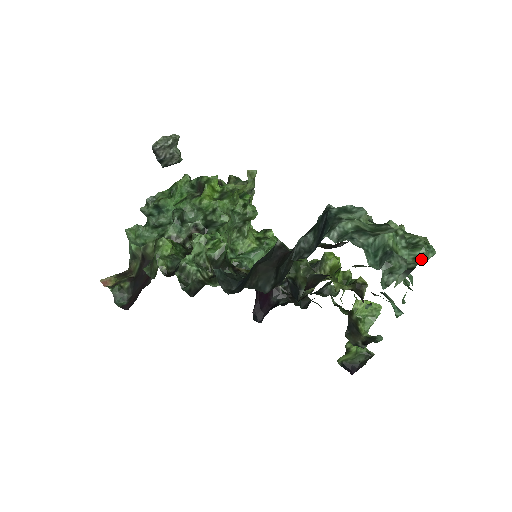
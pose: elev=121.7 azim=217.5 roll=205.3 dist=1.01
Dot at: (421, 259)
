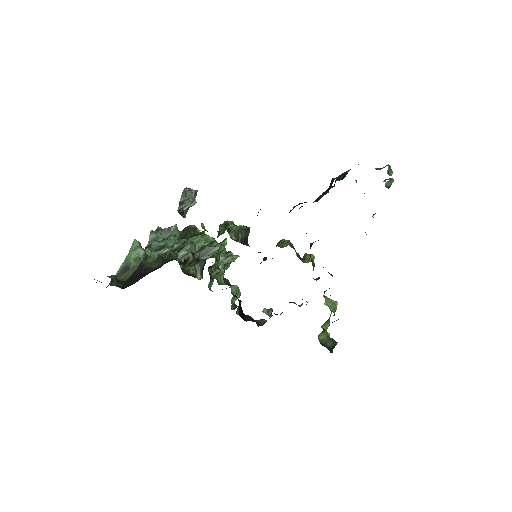
Dot at: occluded
